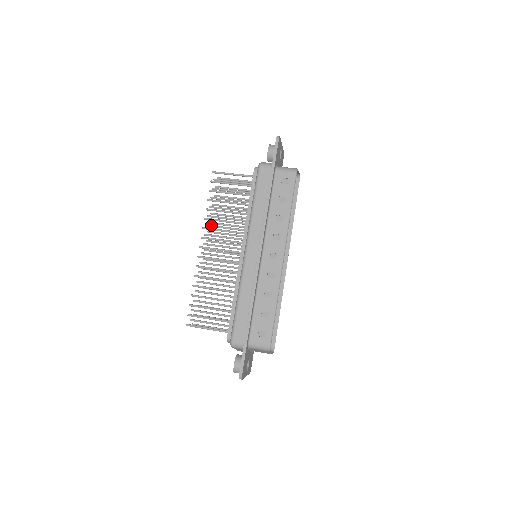
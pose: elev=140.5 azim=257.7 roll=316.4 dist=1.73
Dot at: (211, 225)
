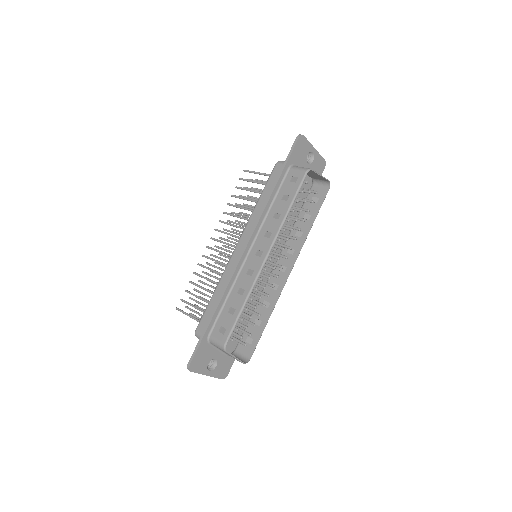
Dot at: (231, 221)
